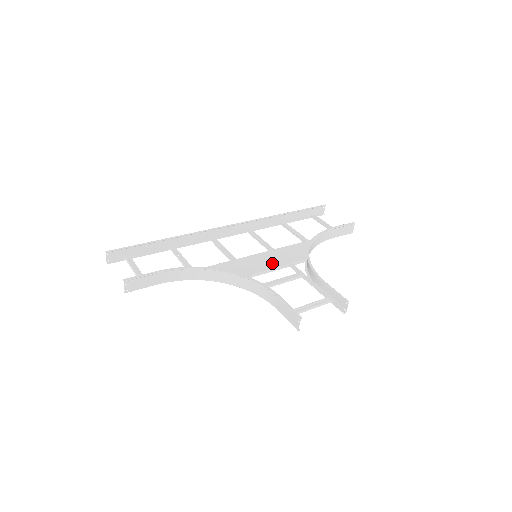
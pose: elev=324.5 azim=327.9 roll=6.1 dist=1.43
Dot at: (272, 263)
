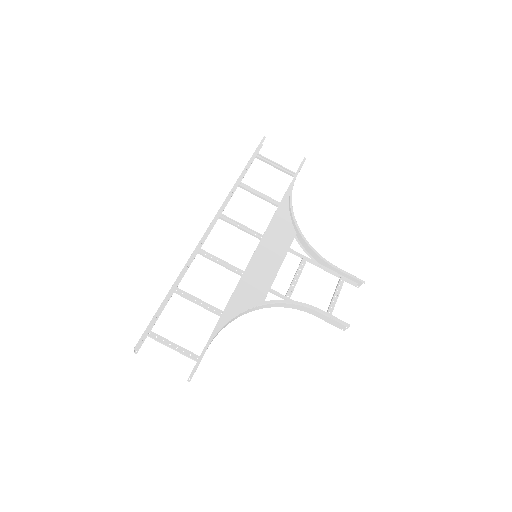
Dot at: (275, 259)
